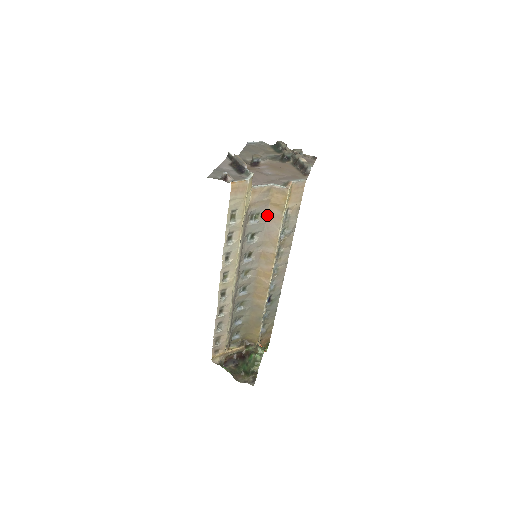
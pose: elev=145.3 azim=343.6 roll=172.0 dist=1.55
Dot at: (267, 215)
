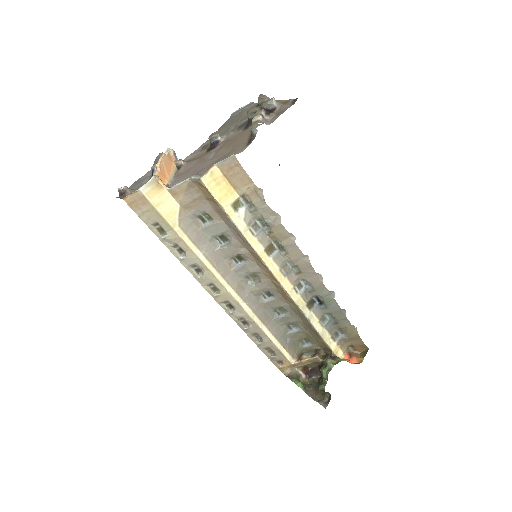
Dot at: (217, 212)
